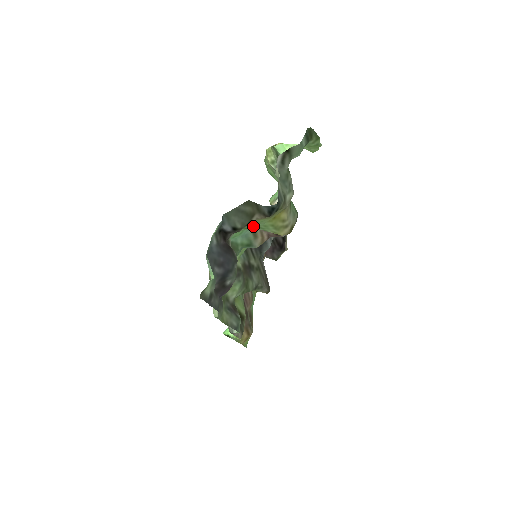
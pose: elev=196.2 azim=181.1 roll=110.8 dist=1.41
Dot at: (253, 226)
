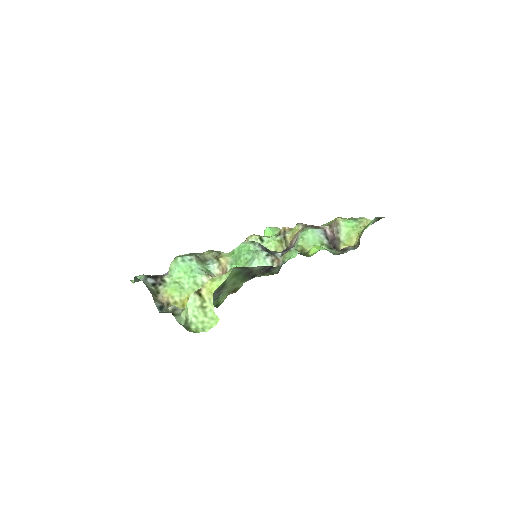
Dot at: (181, 286)
